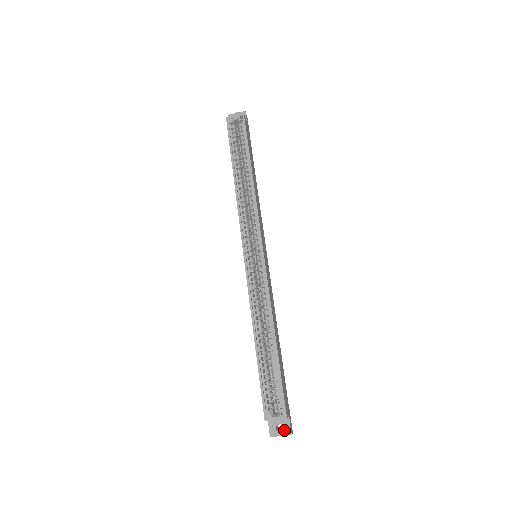
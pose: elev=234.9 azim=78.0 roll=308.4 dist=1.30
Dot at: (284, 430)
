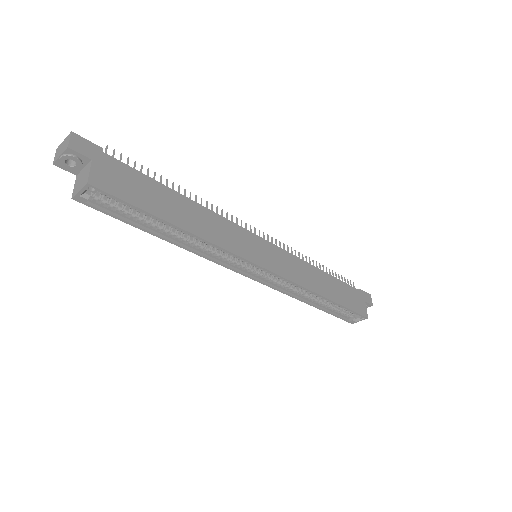
Dot at: (366, 308)
